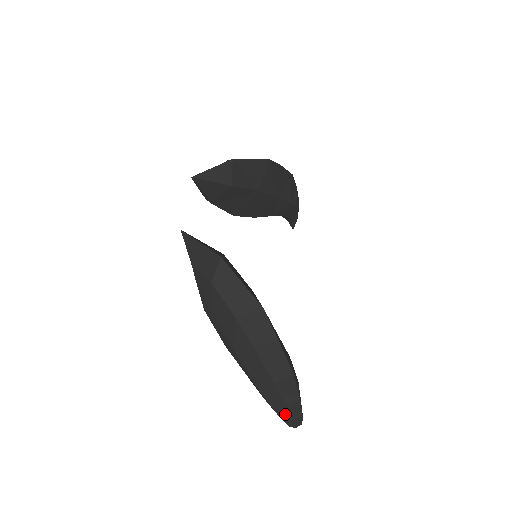
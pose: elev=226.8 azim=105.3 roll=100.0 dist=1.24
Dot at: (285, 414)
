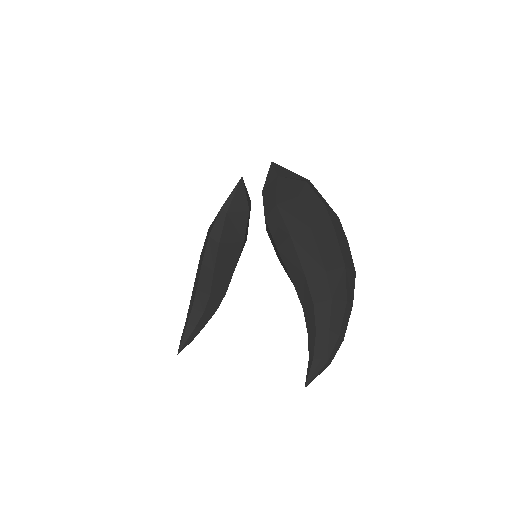
Dot at: (338, 316)
